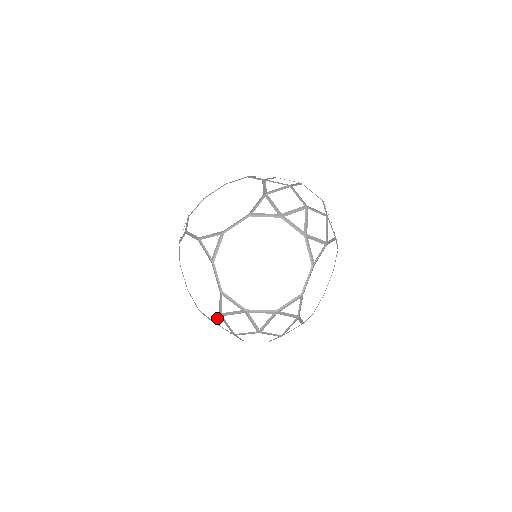
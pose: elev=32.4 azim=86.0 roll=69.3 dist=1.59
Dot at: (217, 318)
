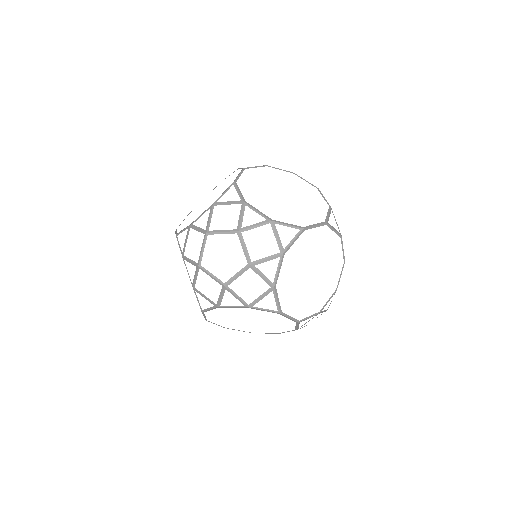
Dot at: occluded
